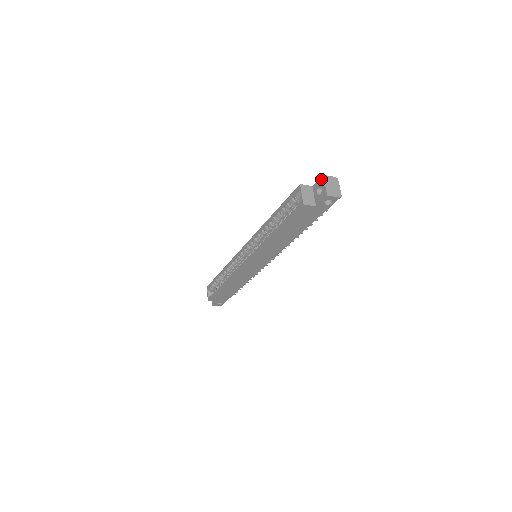
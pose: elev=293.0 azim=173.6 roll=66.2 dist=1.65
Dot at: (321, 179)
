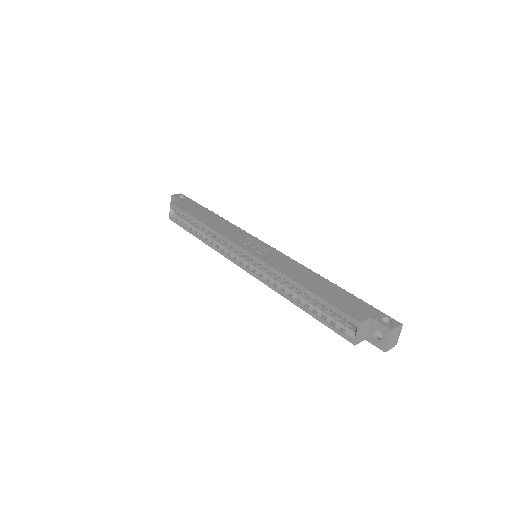
Dot at: (387, 330)
